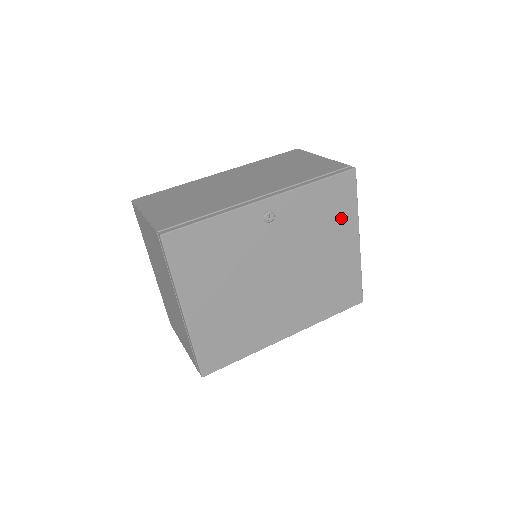
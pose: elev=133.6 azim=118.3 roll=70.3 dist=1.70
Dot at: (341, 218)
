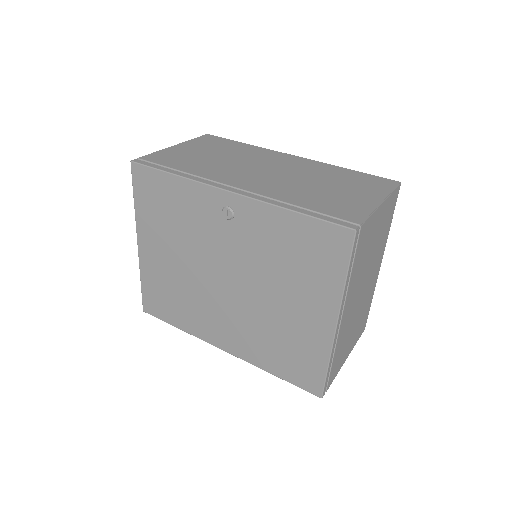
Dot at: (317, 278)
